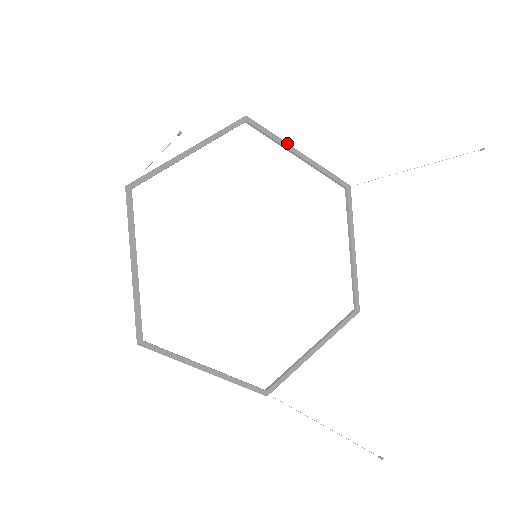
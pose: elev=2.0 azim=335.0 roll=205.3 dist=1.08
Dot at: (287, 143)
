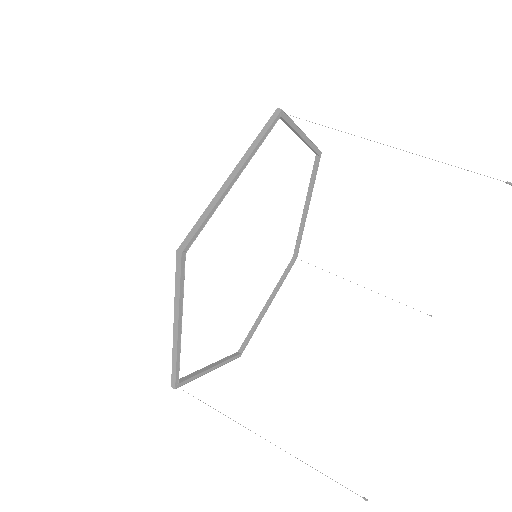
Dot at: (222, 195)
